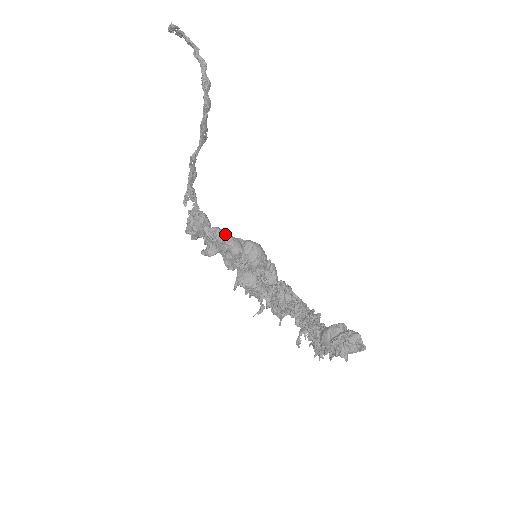
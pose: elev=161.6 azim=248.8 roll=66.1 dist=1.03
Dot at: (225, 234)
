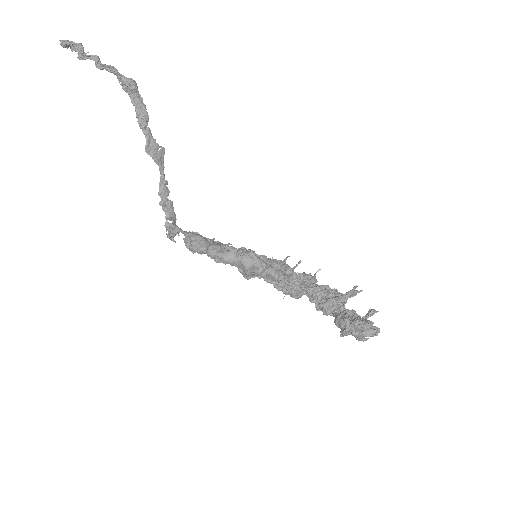
Dot at: (216, 255)
